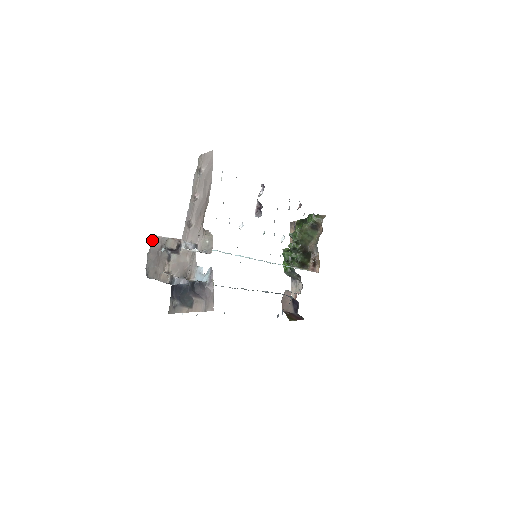
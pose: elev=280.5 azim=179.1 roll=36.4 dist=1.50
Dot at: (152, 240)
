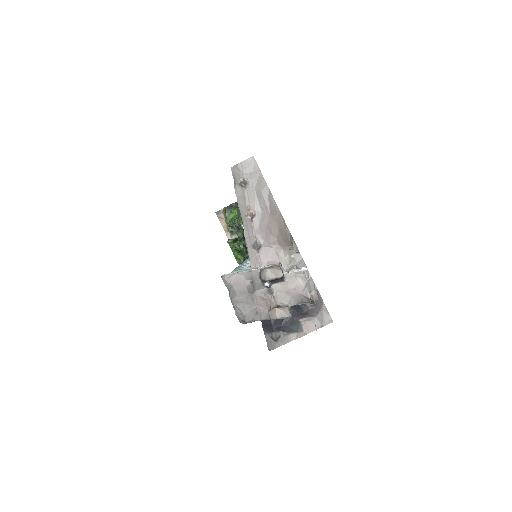
Dot at: (231, 280)
